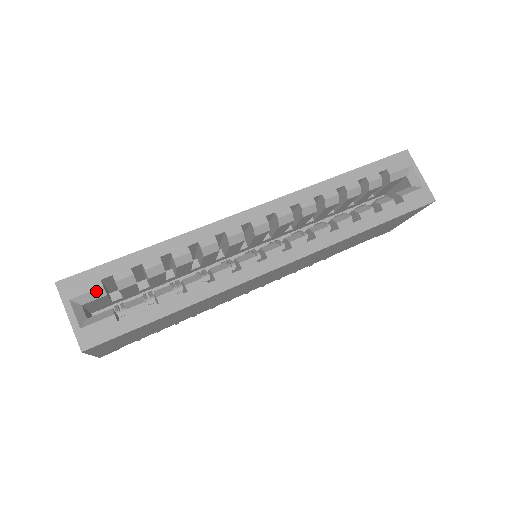
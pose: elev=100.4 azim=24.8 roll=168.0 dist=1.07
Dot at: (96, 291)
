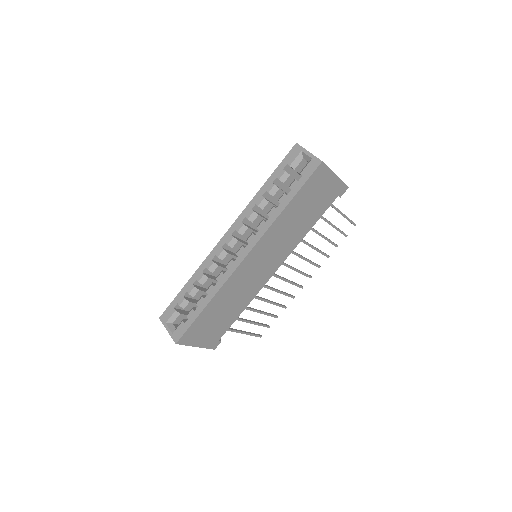
Dot at: (174, 314)
